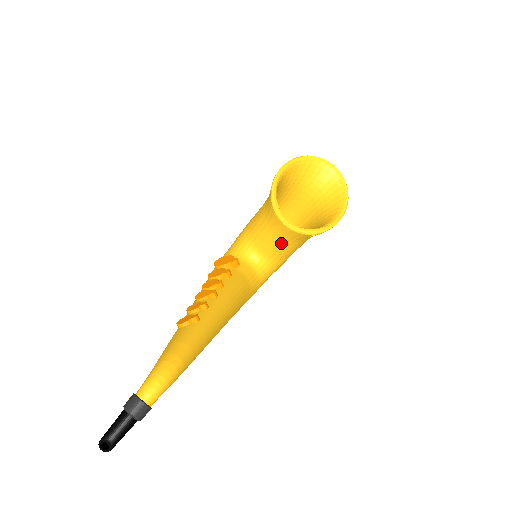
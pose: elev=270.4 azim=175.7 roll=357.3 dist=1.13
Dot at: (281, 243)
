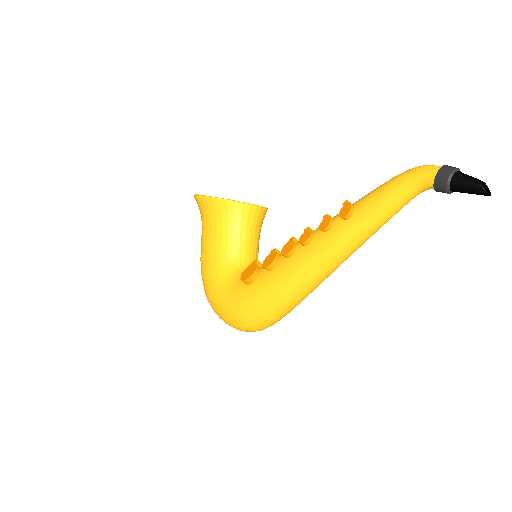
Dot at: (256, 236)
